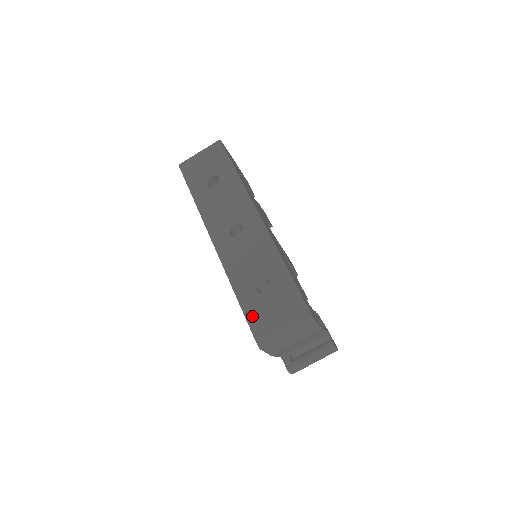
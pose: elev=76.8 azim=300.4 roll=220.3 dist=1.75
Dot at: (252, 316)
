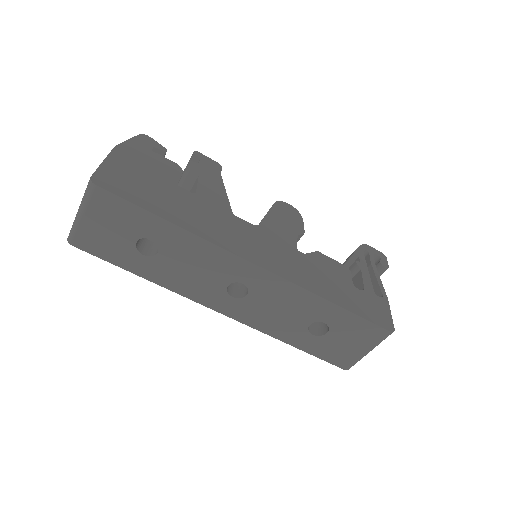
Dot at: (324, 354)
